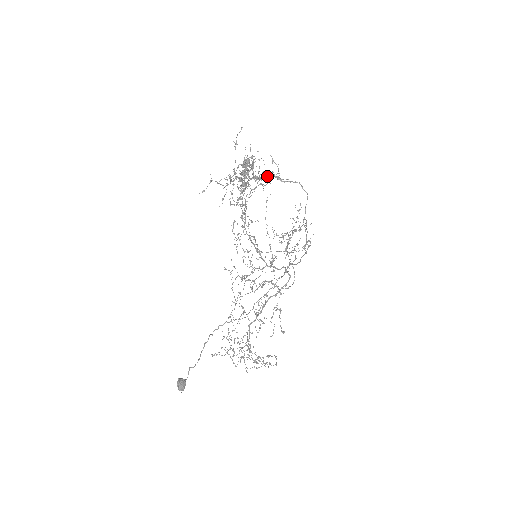
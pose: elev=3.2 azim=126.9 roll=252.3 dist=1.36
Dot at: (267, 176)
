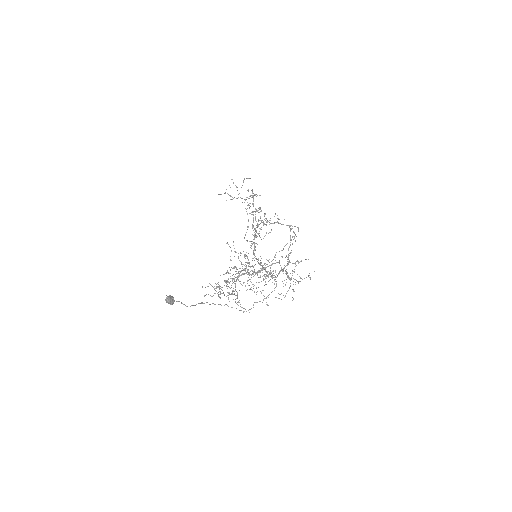
Dot at: (270, 220)
